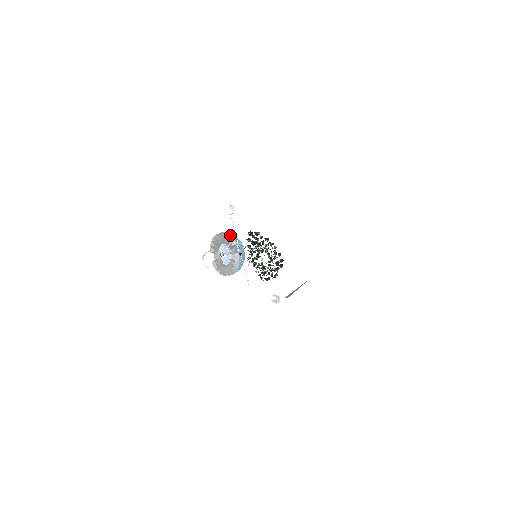
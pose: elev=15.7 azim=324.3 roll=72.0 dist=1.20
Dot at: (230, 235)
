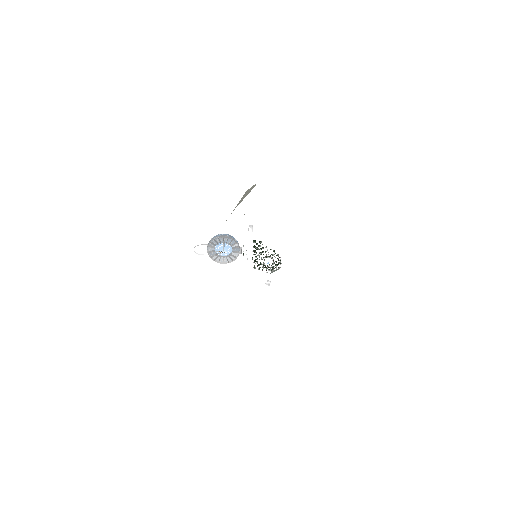
Dot at: (235, 240)
